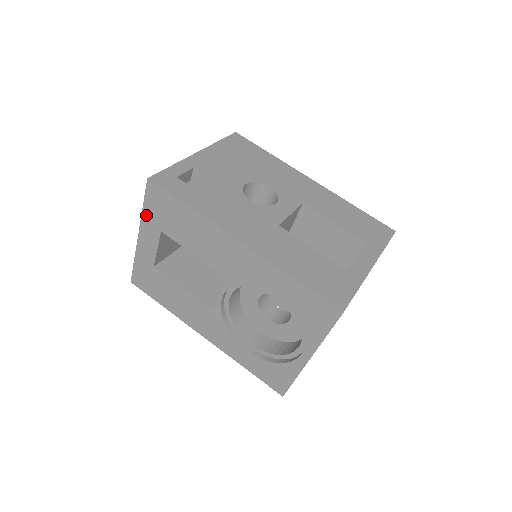
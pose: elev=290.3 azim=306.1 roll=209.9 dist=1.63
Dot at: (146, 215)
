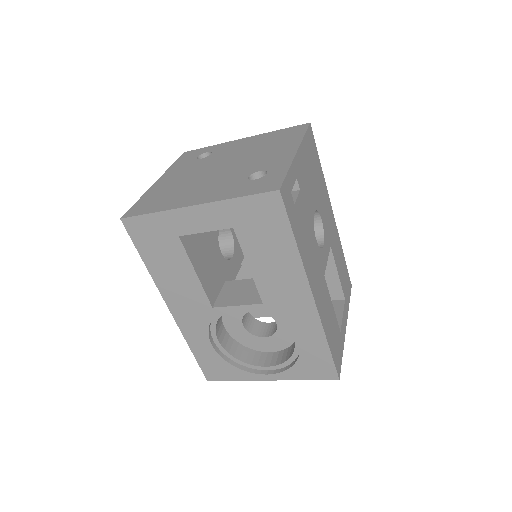
Dot at: (232, 205)
